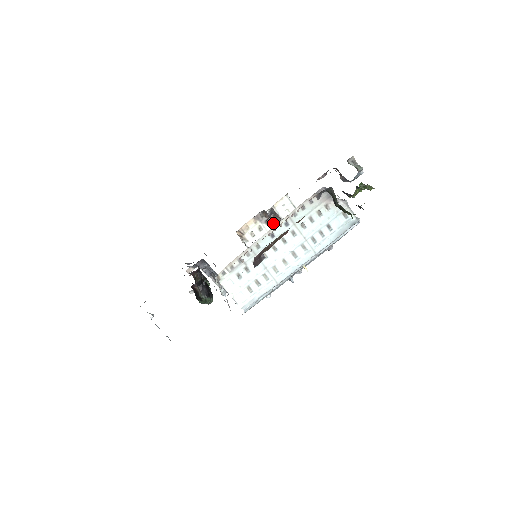
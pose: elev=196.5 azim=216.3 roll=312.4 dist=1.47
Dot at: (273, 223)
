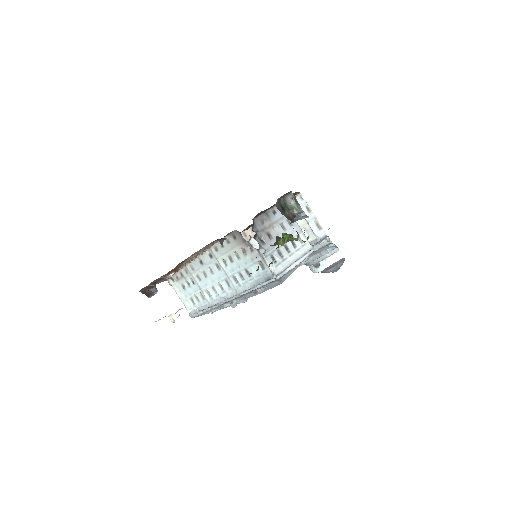
Dot at: occluded
